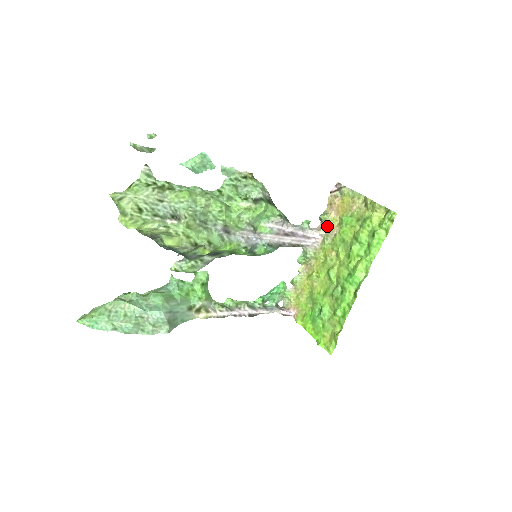
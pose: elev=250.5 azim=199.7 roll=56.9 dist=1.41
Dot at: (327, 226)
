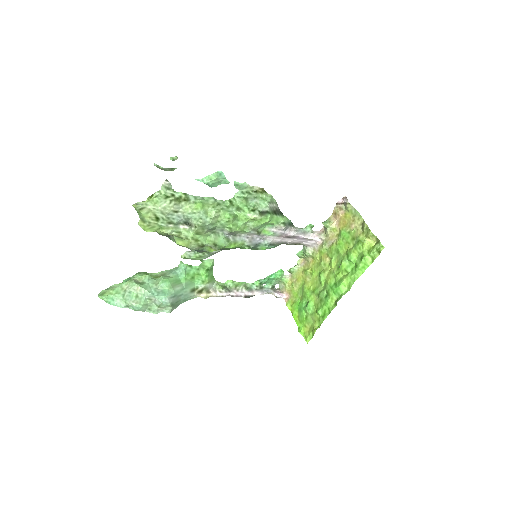
Dot at: (328, 233)
